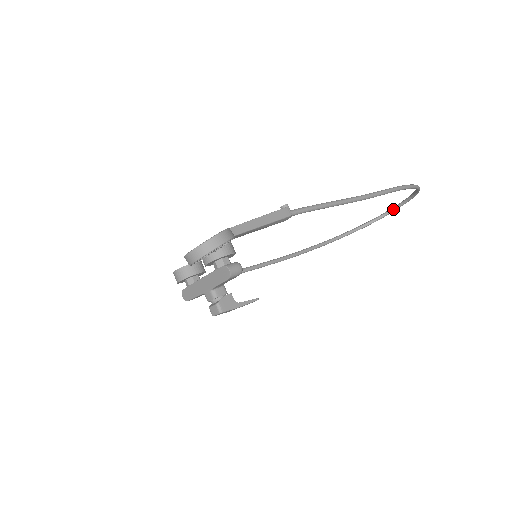
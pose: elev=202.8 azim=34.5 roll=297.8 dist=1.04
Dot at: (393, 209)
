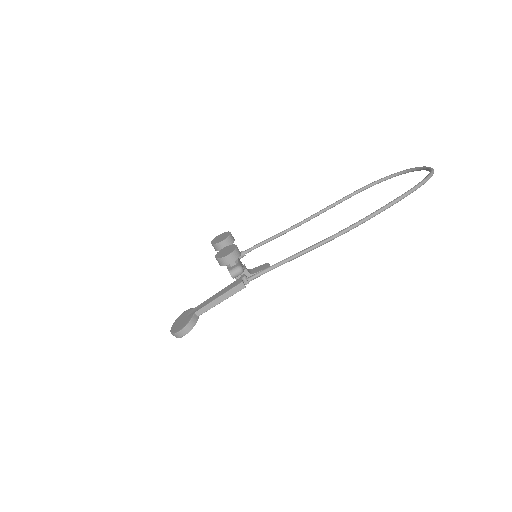
Dot at: (419, 169)
